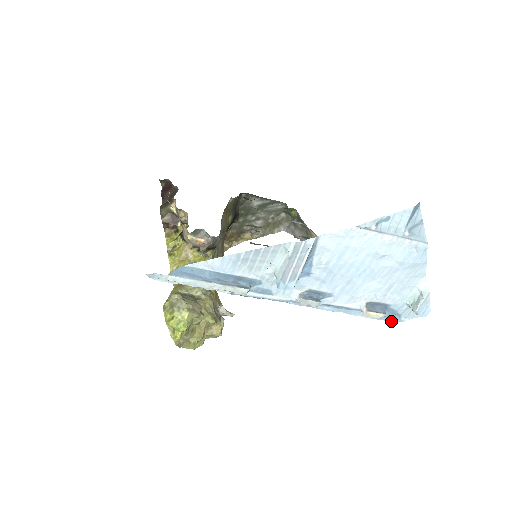
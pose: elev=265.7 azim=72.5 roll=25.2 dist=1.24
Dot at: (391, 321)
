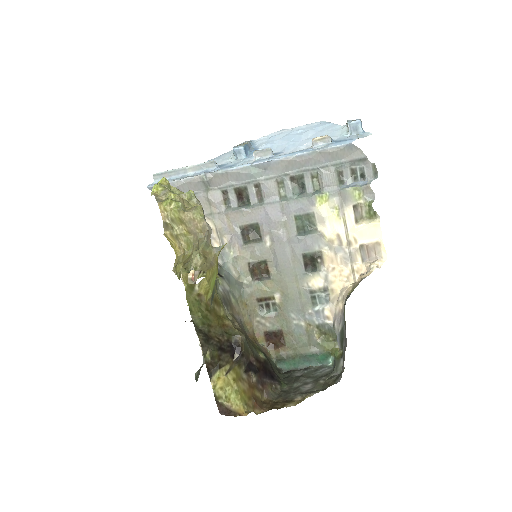
Dot at: (348, 143)
